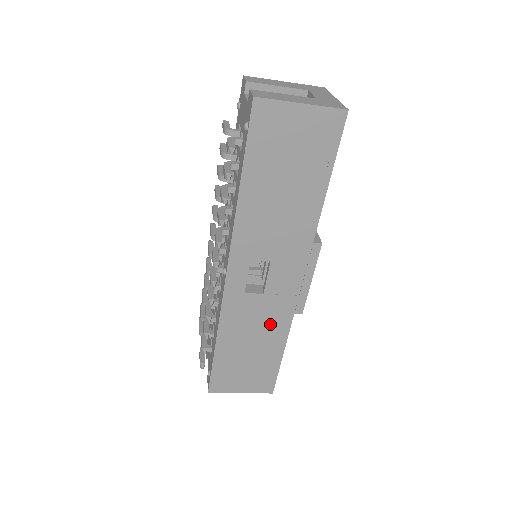
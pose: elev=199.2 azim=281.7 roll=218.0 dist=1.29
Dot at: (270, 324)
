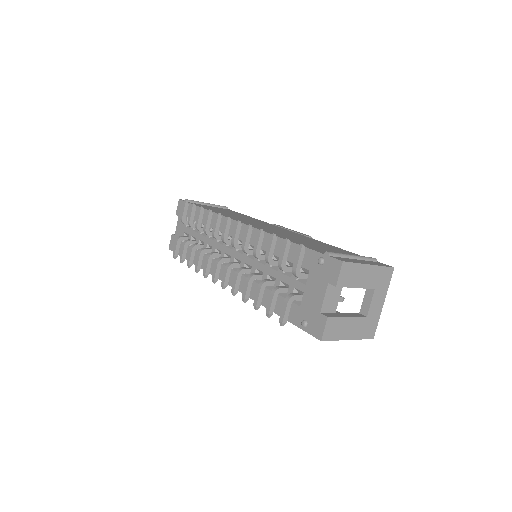
Dot at: occluded
